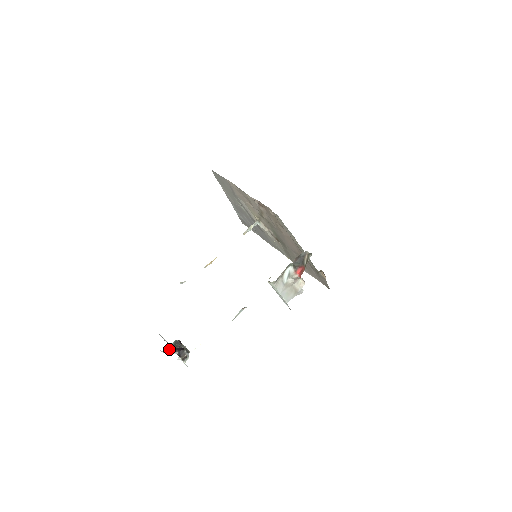
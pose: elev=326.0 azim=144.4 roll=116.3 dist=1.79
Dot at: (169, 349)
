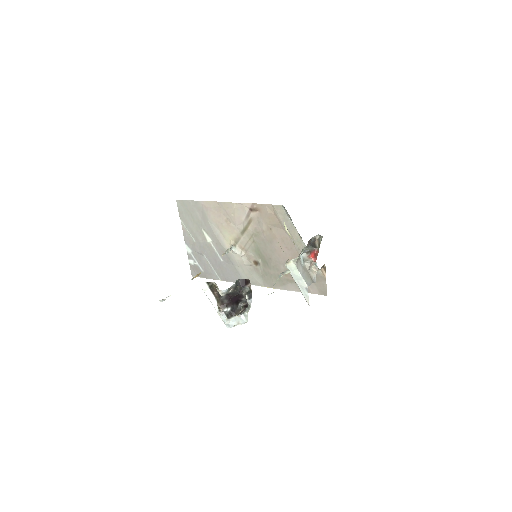
Dot at: (220, 302)
